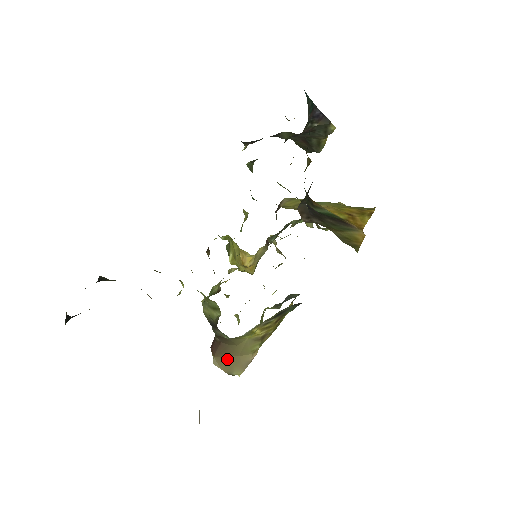
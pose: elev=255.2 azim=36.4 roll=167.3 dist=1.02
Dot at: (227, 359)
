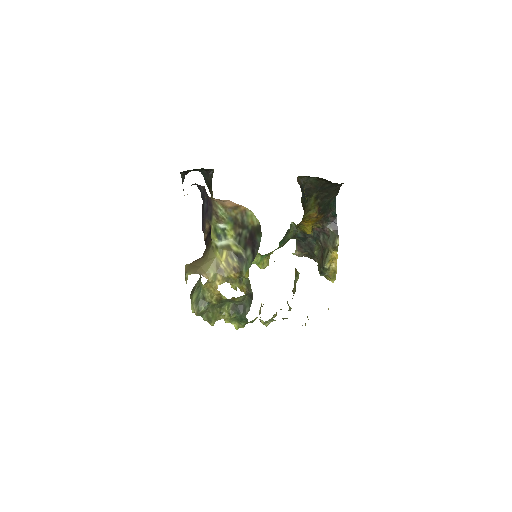
Dot at: (194, 266)
